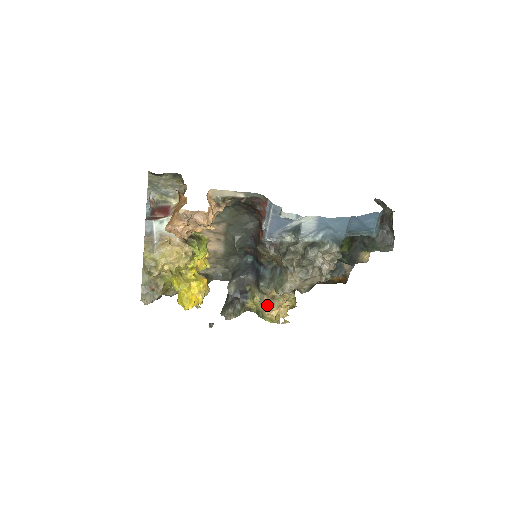
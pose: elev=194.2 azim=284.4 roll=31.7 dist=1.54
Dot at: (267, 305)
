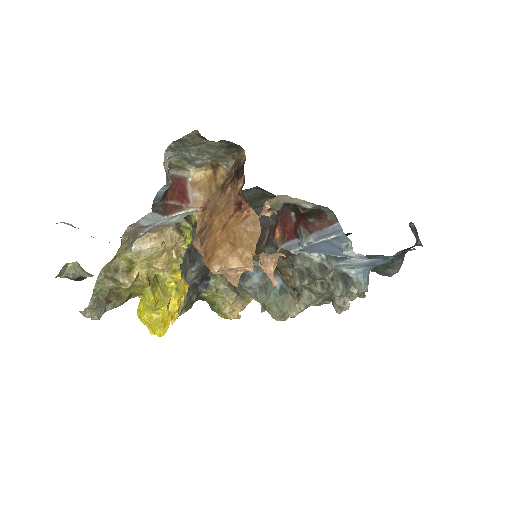
Dot at: (233, 304)
